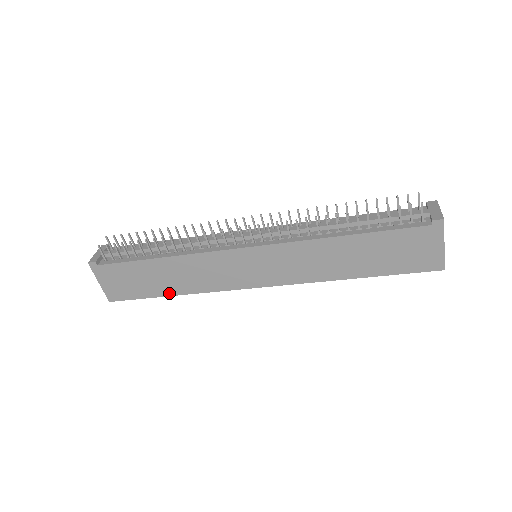
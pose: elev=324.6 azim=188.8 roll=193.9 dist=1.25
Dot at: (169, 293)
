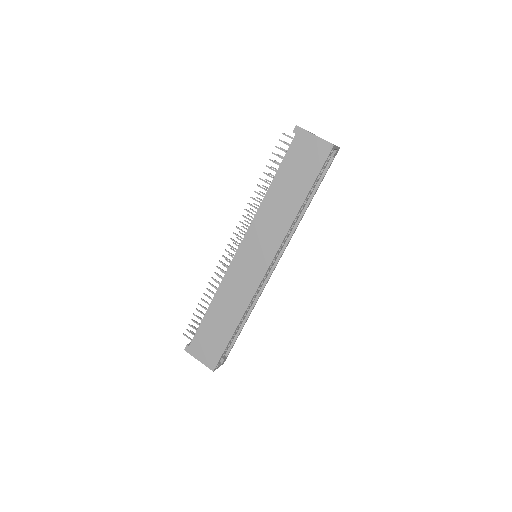
Dot at: (233, 328)
